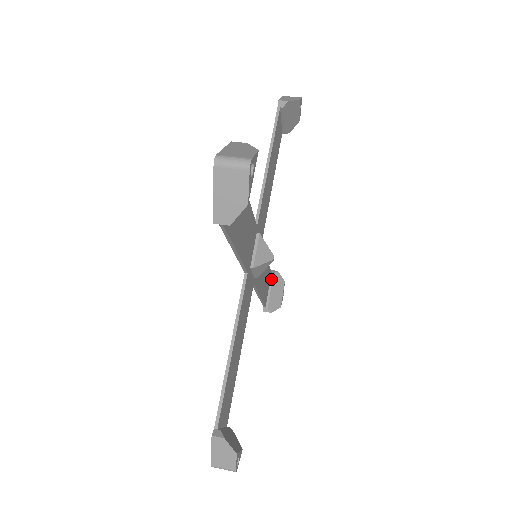
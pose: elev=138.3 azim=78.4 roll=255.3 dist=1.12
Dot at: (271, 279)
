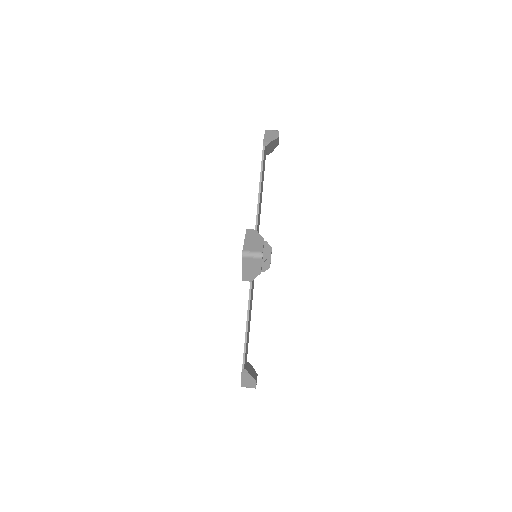
Dot at: occluded
